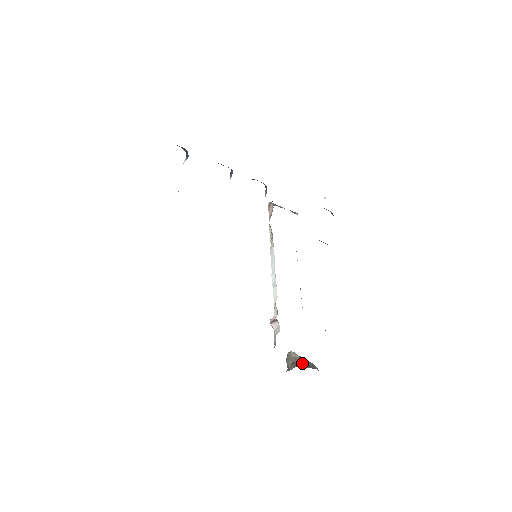
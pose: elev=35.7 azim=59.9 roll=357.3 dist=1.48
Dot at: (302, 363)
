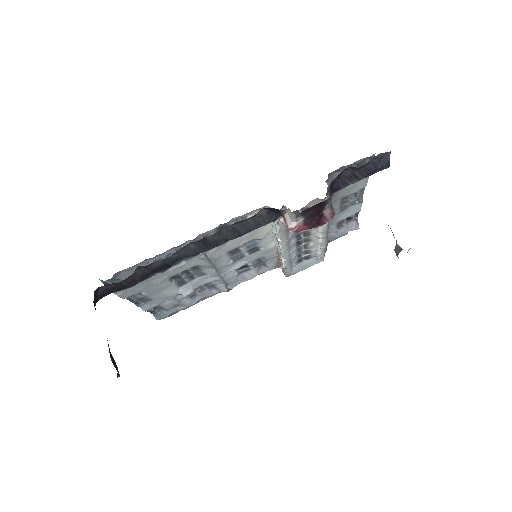
Dot at: occluded
